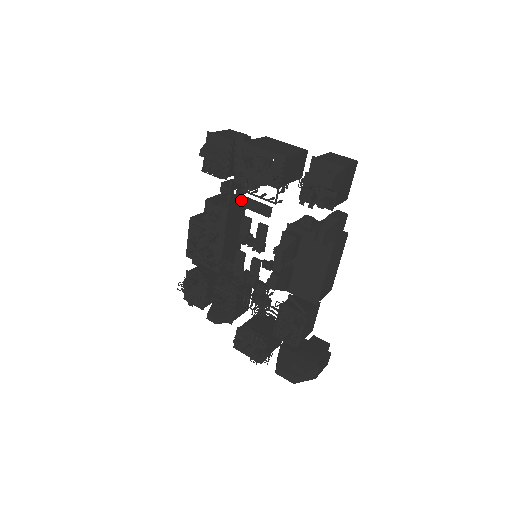
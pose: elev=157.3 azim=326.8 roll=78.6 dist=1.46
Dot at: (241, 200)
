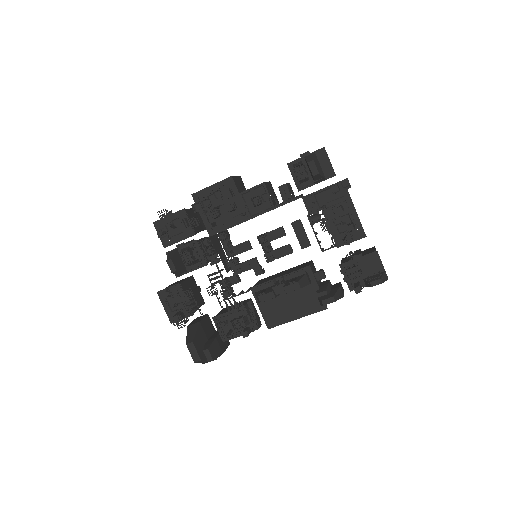
Dot at: (278, 202)
